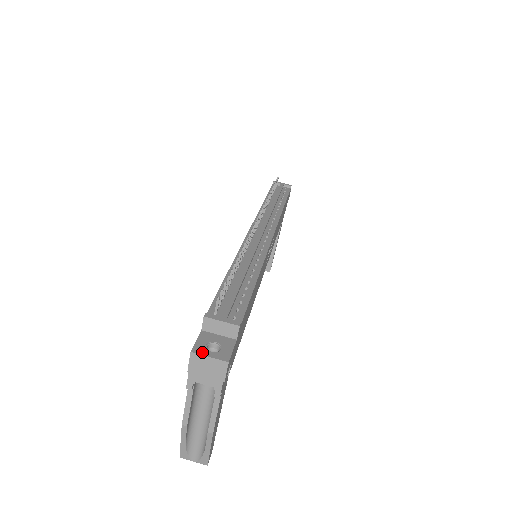
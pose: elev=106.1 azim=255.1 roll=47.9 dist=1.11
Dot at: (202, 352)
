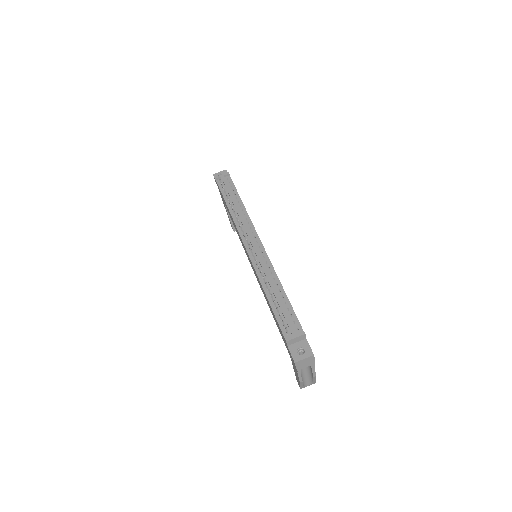
Dot at: (299, 359)
